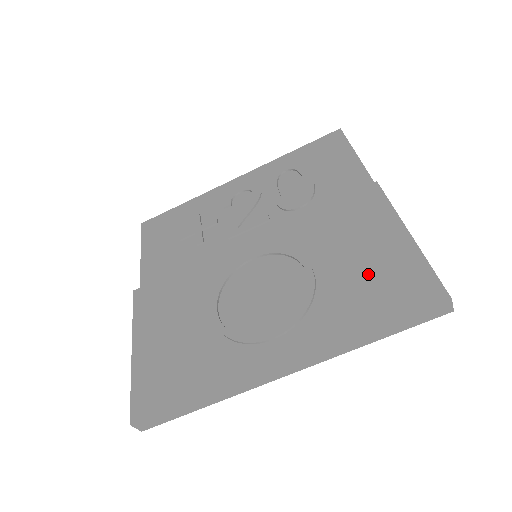
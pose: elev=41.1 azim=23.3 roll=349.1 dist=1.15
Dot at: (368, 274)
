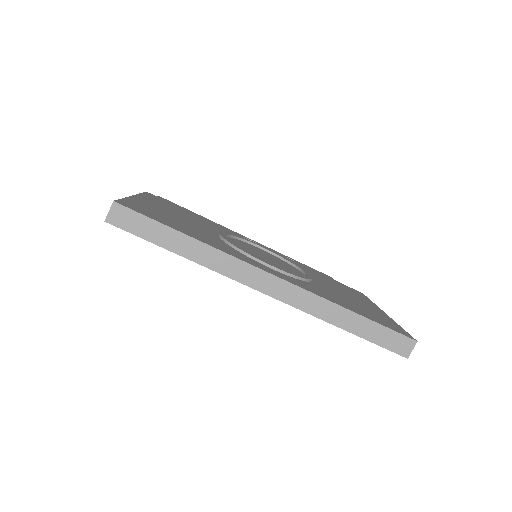
Dot at: (354, 302)
